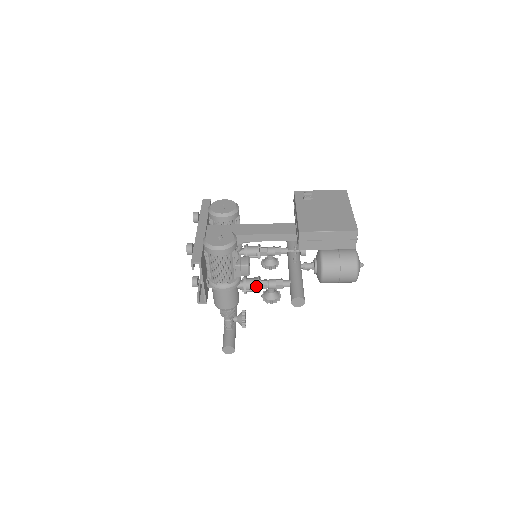
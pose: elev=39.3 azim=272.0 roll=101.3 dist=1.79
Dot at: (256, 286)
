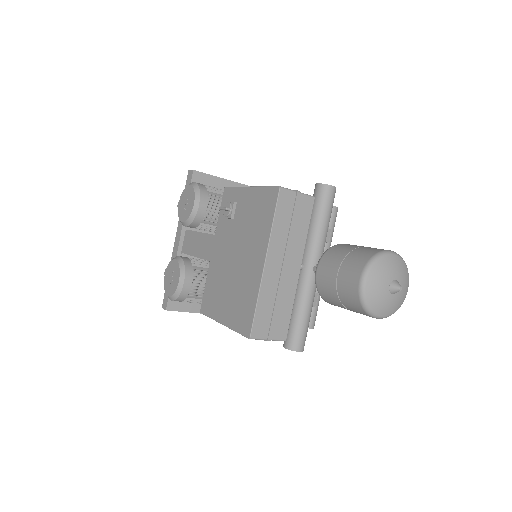
Dot at: occluded
